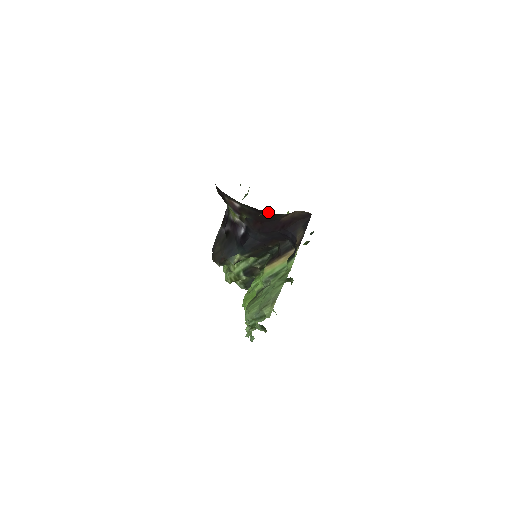
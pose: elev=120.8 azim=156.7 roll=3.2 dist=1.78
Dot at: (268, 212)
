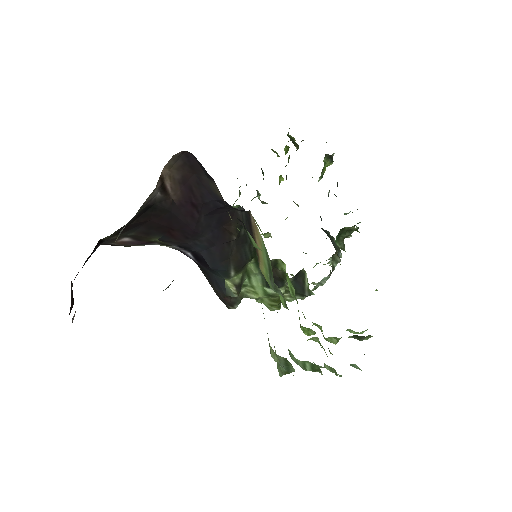
Dot at: (143, 214)
